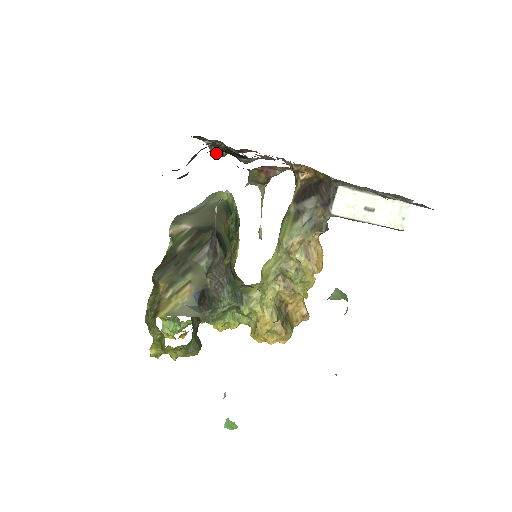
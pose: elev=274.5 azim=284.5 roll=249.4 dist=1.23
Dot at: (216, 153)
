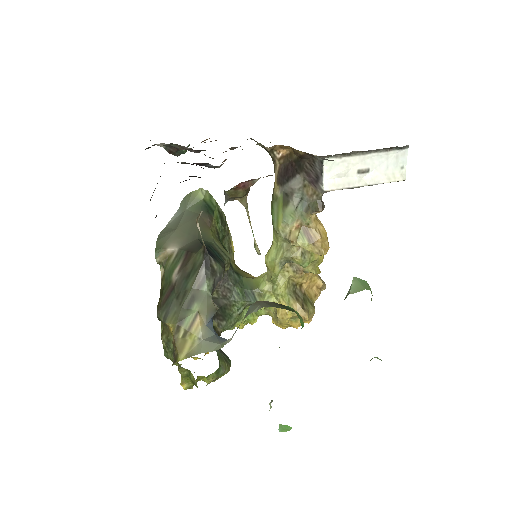
Dot at: (174, 153)
